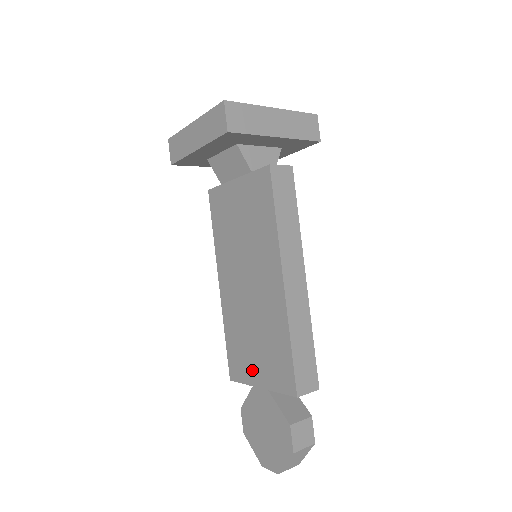
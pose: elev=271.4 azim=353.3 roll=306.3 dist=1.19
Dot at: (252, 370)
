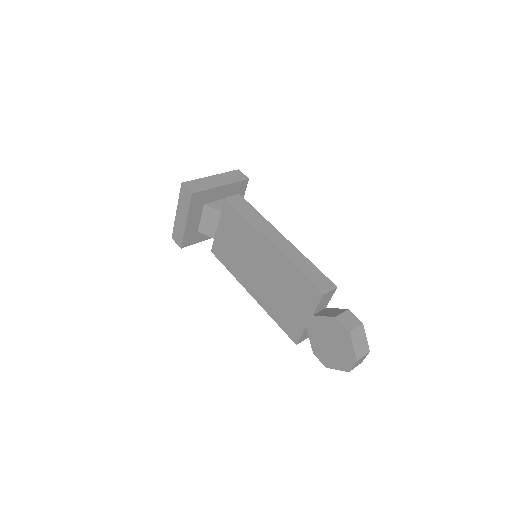
Dot at: (298, 317)
